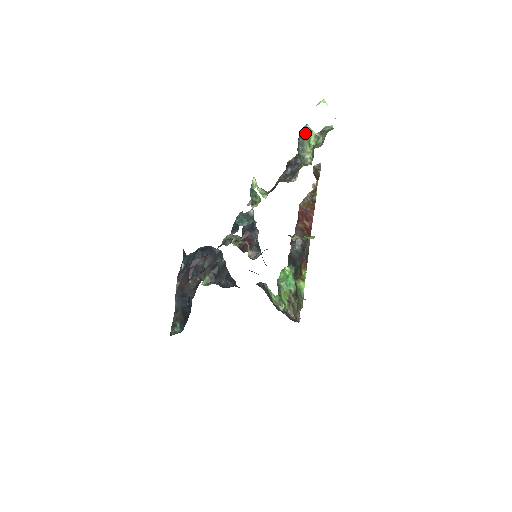
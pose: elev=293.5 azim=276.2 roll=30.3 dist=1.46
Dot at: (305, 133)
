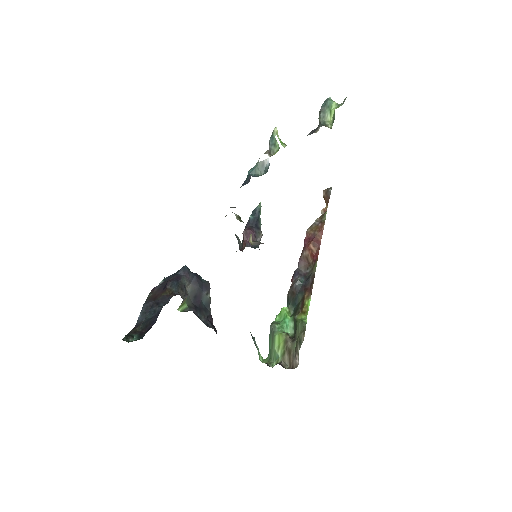
Dot at: (327, 102)
